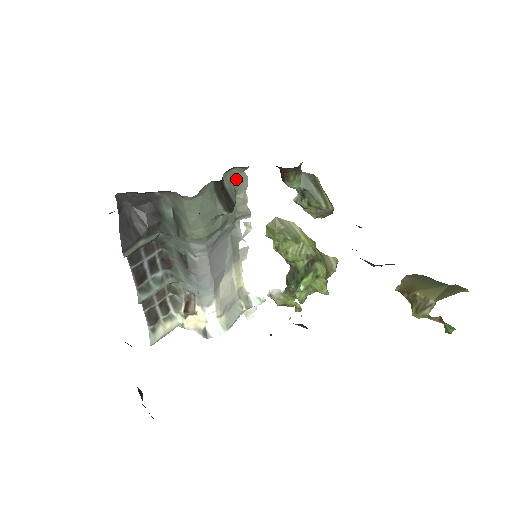
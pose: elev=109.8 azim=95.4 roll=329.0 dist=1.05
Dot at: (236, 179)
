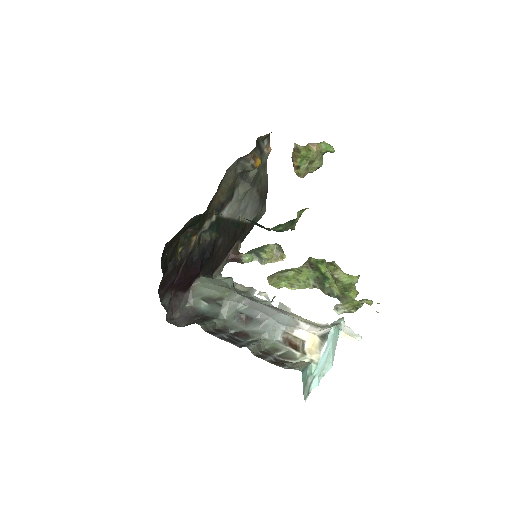
Dot at: occluded
